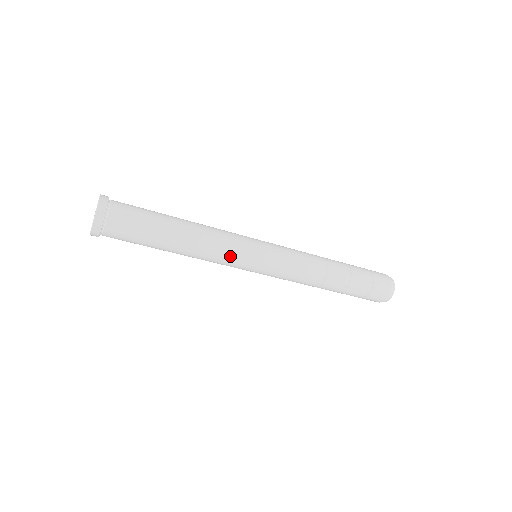
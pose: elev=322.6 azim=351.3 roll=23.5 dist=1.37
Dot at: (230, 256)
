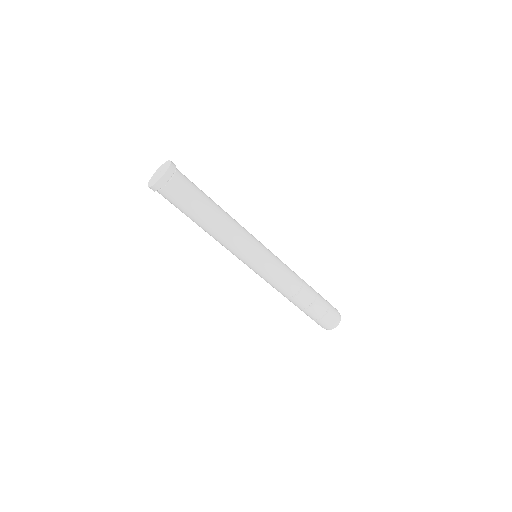
Dot at: (248, 237)
